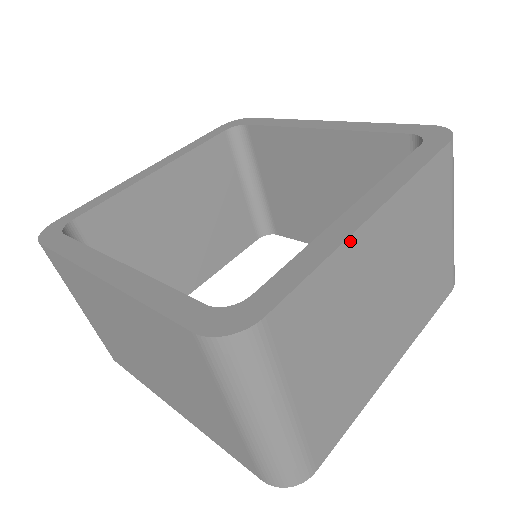
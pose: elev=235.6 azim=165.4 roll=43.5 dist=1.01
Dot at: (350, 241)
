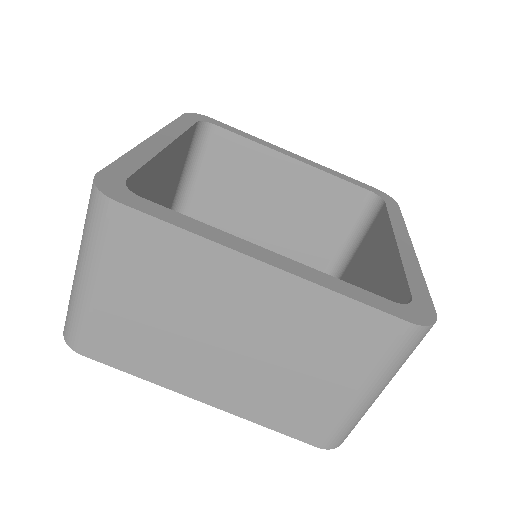
Dot at: occluded
